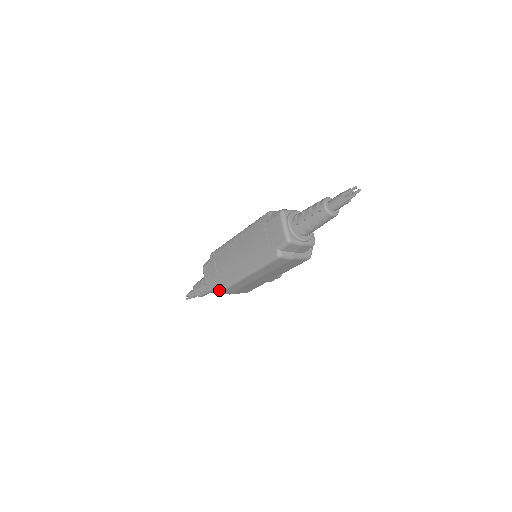
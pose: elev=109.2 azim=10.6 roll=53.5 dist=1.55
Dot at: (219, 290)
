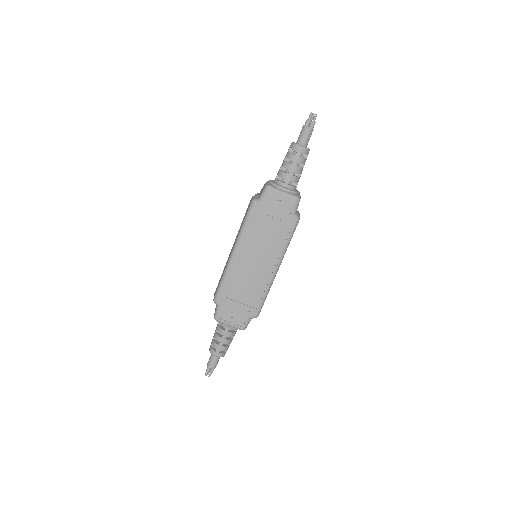
Dot at: (258, 313)
